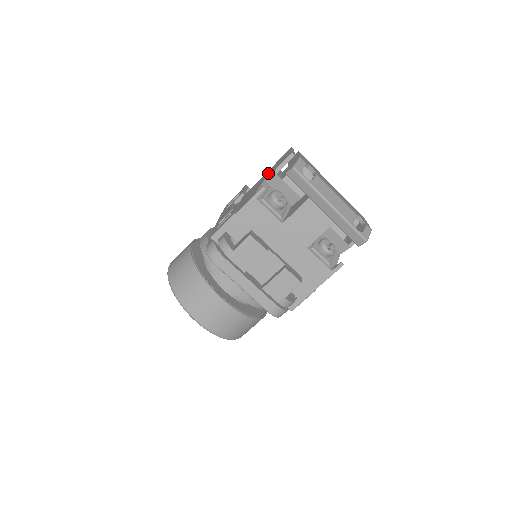
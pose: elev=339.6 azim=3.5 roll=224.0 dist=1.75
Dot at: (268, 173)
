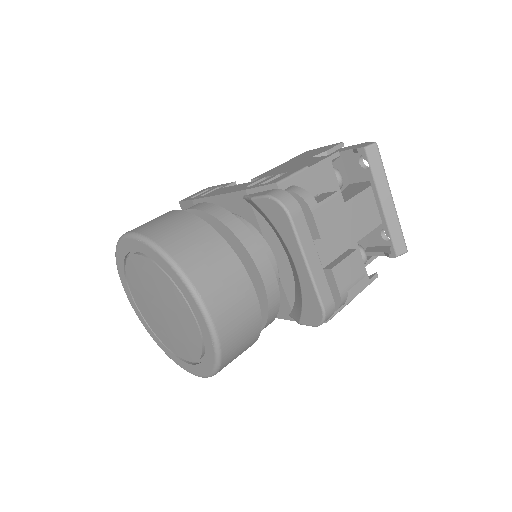
Dot at: (301, 158)
